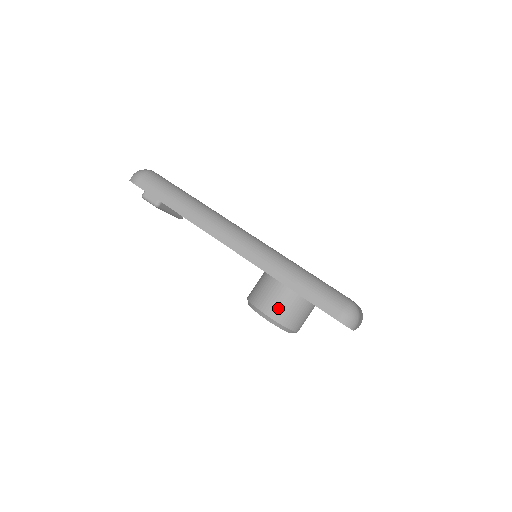
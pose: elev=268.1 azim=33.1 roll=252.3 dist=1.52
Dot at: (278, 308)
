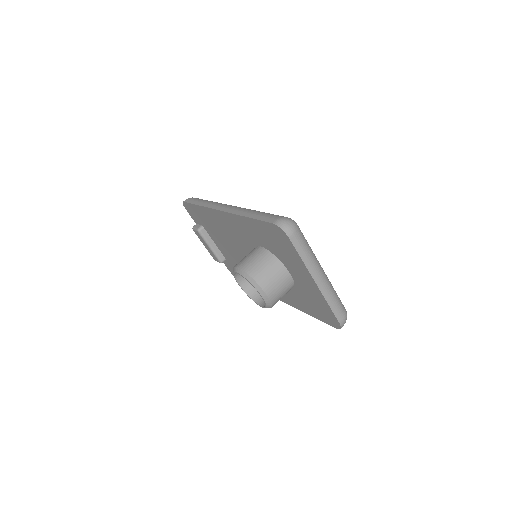
Dot at: (249, 262)
